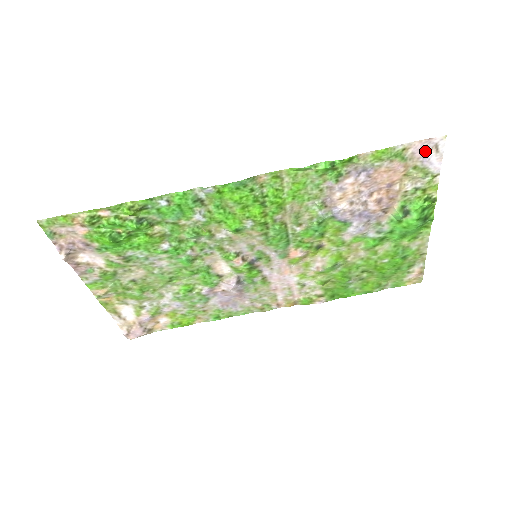
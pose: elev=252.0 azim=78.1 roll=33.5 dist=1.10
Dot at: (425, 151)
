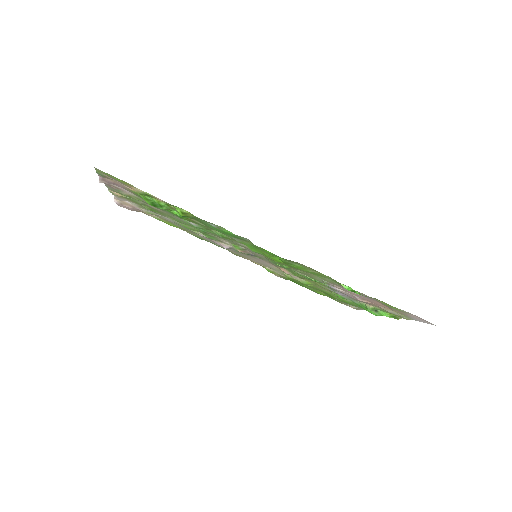
Dot at: (417, 318)
